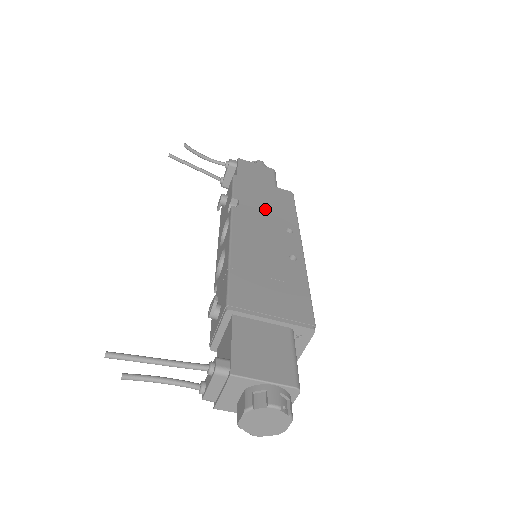
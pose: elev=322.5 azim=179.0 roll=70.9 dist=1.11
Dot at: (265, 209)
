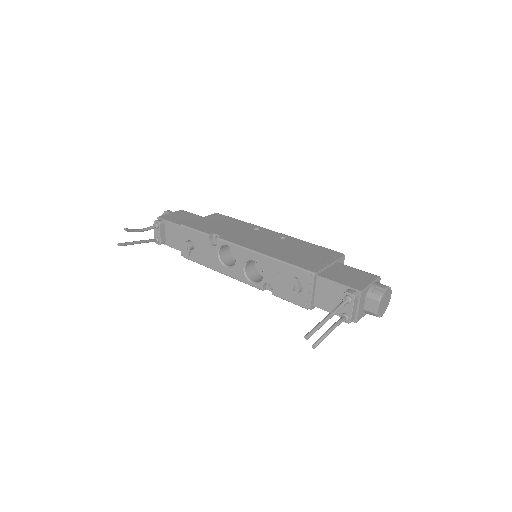
Dot at: (229, 228)
